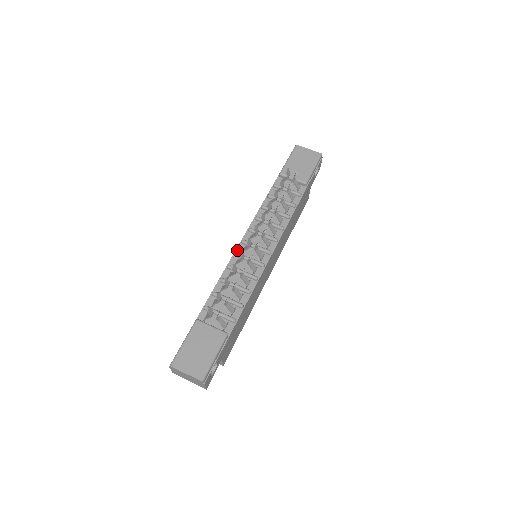
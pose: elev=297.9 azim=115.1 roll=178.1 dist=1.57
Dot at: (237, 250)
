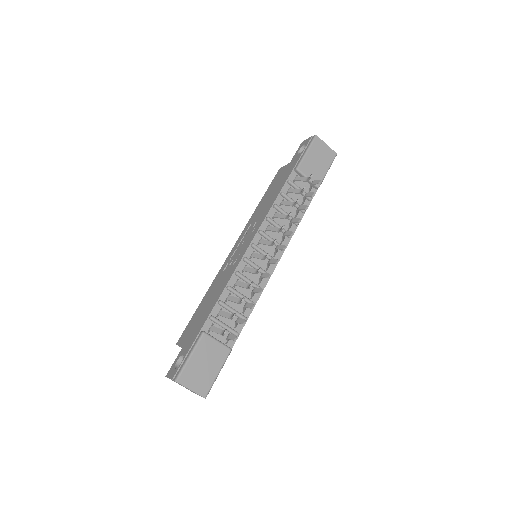
Dot at: (246, 254)
